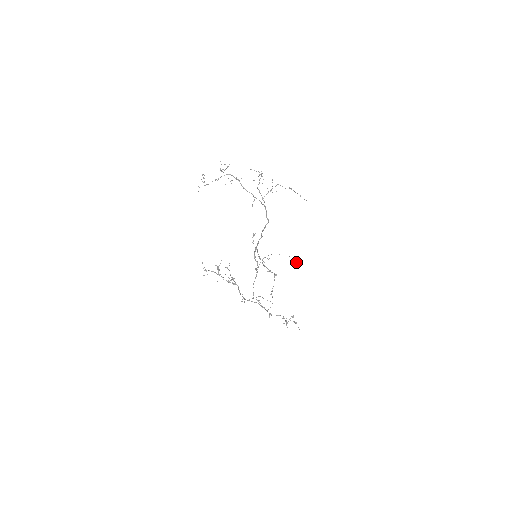
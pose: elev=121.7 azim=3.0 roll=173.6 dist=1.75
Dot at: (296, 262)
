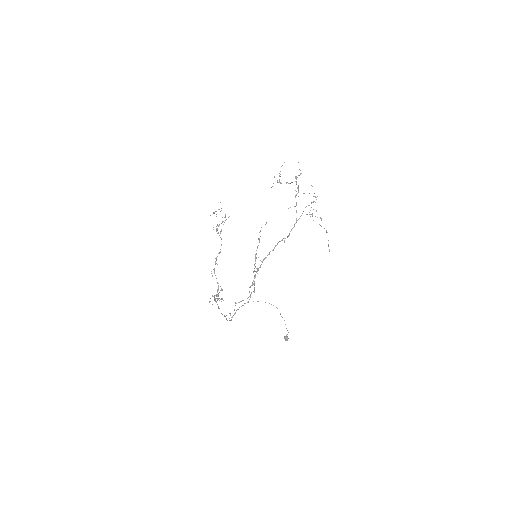
Dot at: (286, 337)
